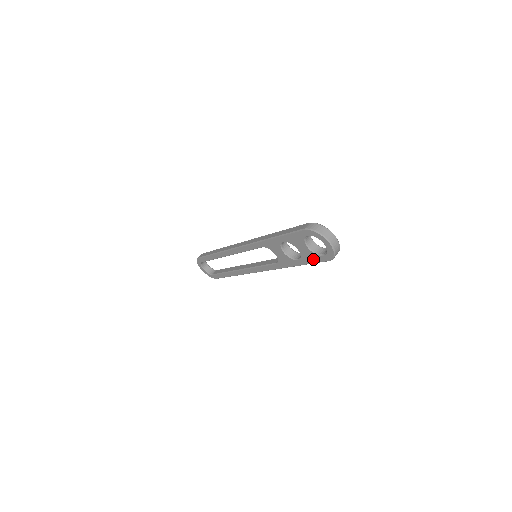
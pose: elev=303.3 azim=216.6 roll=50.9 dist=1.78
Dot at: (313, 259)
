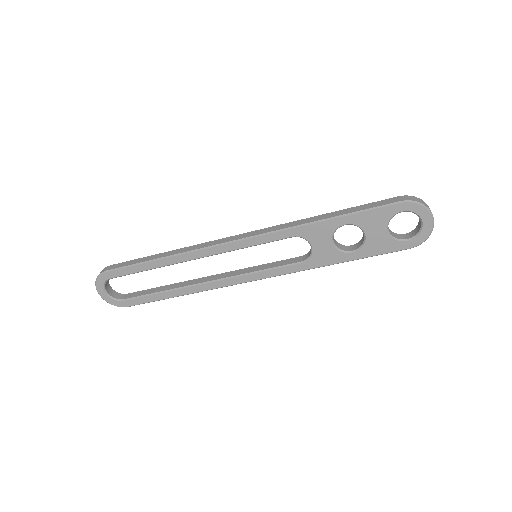
Dot at: (384, 248)
